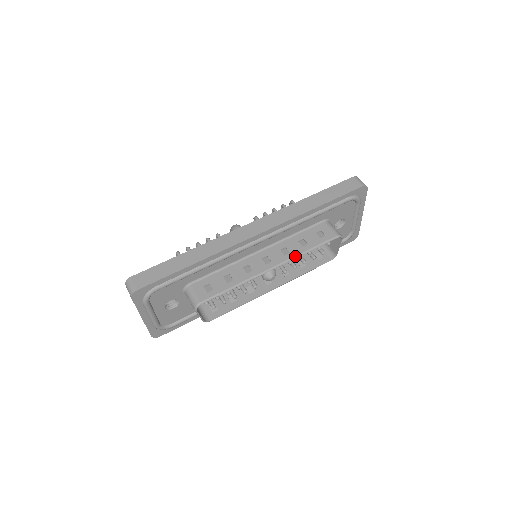
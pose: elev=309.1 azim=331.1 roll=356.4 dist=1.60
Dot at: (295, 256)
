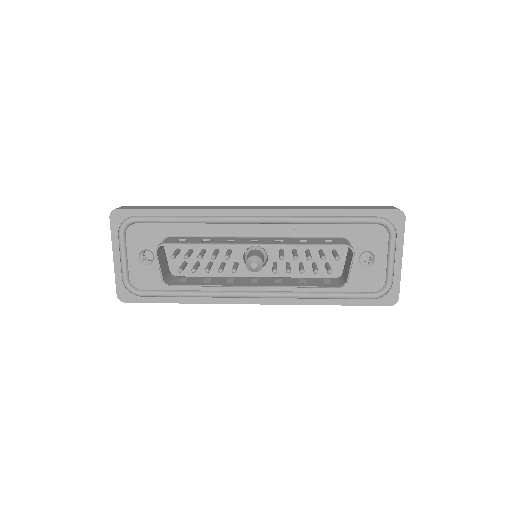
Dot at: (286, 244)
